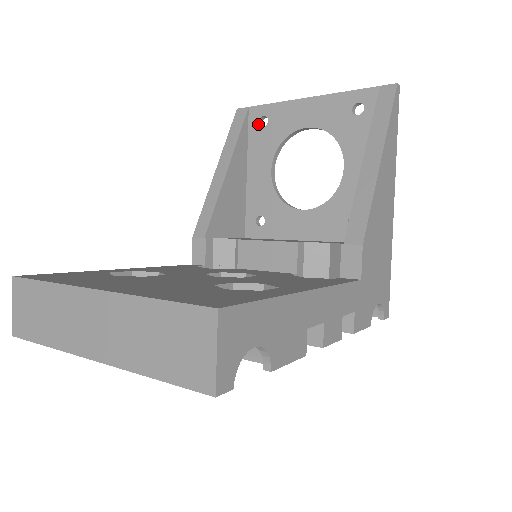
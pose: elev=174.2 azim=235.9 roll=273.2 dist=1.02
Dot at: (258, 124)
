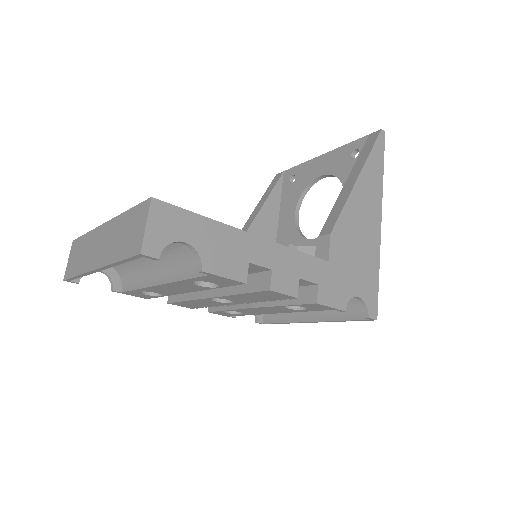
Dot at: (289, 182)
